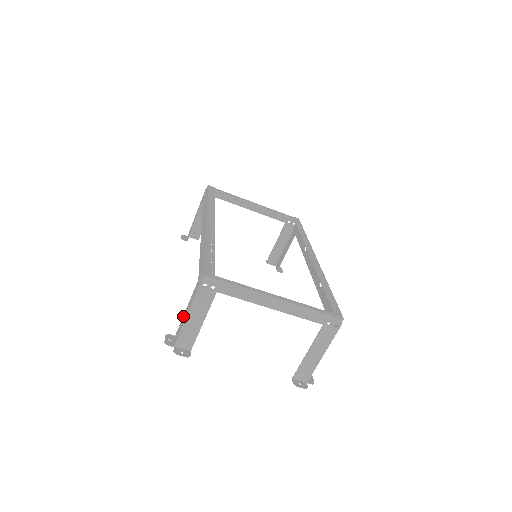
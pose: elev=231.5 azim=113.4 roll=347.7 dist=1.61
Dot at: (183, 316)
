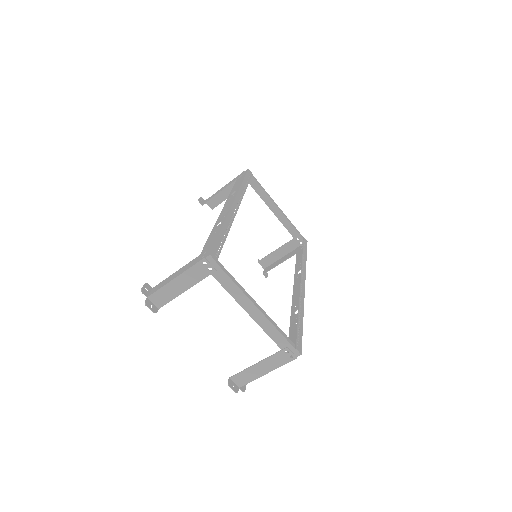
Dot at: (170, 276)
